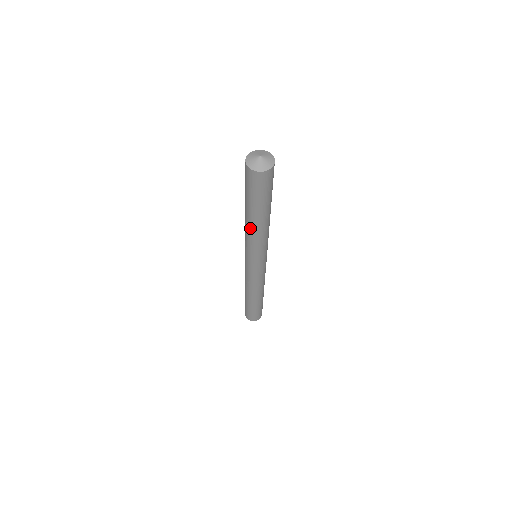
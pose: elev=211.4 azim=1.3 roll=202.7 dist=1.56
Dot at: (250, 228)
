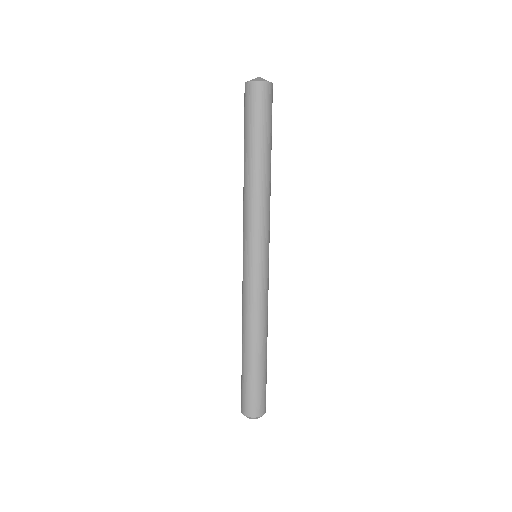
Dot at: (253, 181)
